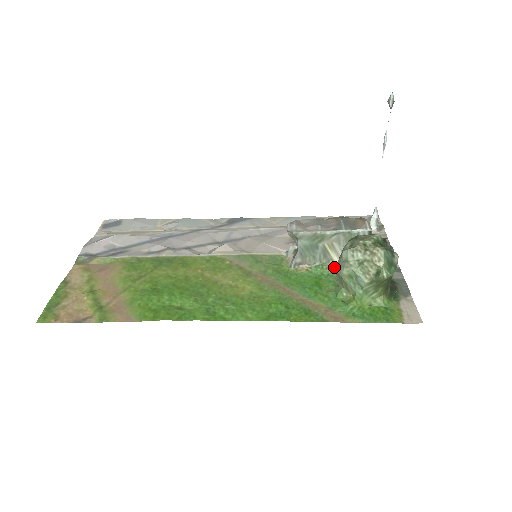
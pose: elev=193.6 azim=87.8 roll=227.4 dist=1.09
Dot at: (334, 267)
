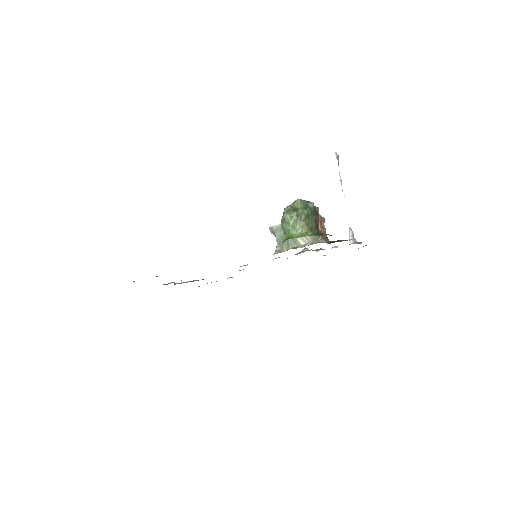
Dot at: occluded
